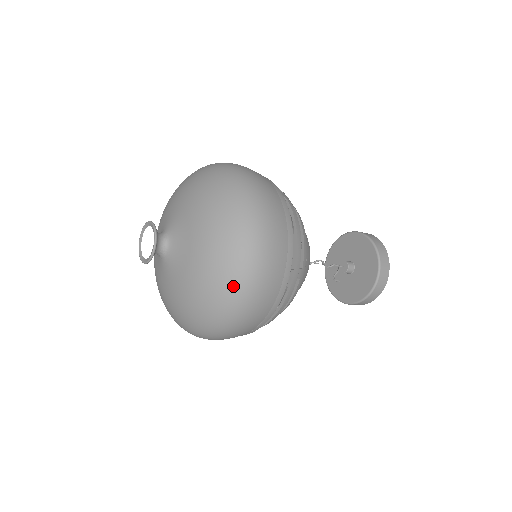
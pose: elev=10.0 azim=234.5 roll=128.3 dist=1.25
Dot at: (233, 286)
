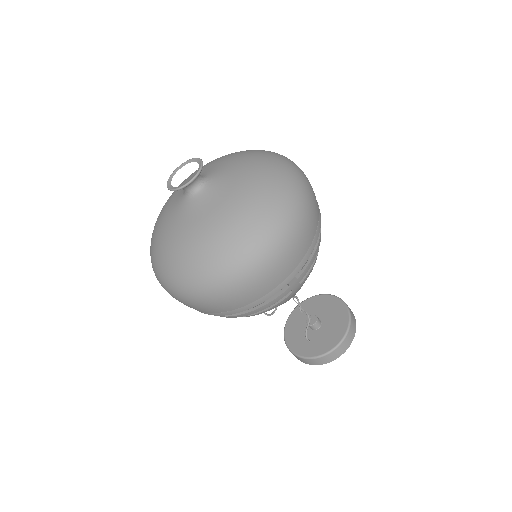
Dot at: (292, 180)
